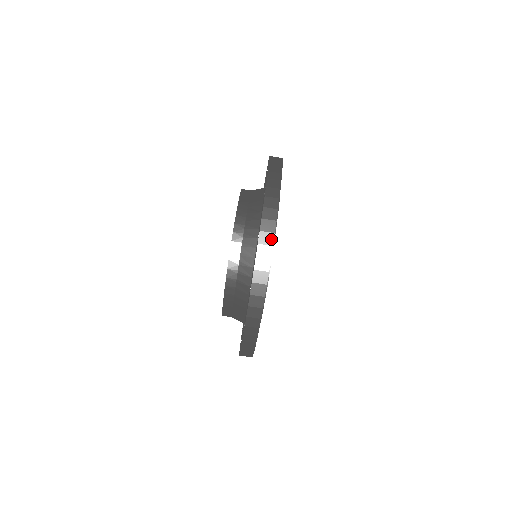
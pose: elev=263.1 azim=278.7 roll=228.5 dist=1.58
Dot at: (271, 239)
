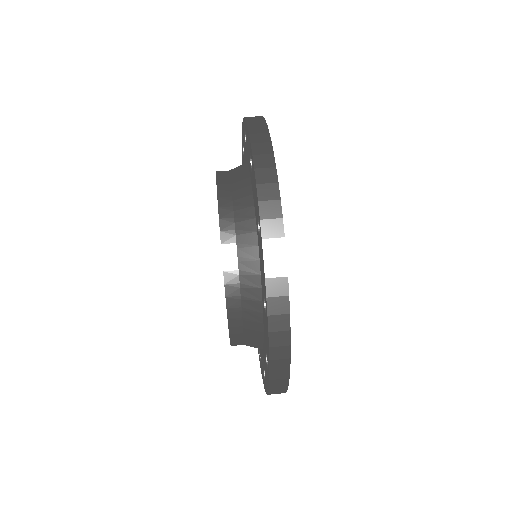
Dot at: (279, 228)
